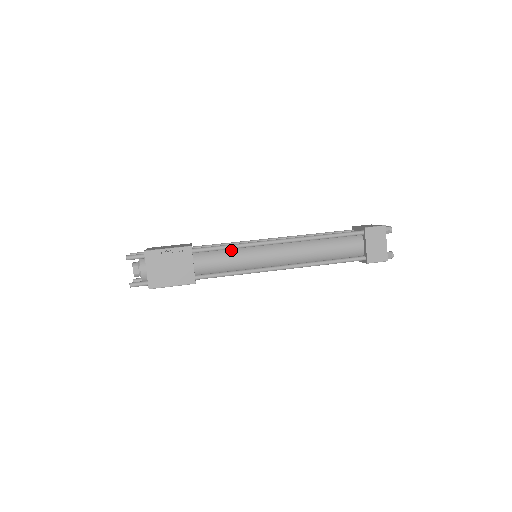
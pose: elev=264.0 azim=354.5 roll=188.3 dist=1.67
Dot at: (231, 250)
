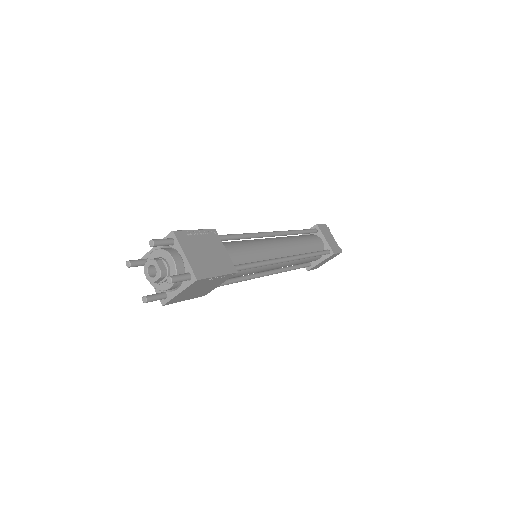
Dot at: occluded
